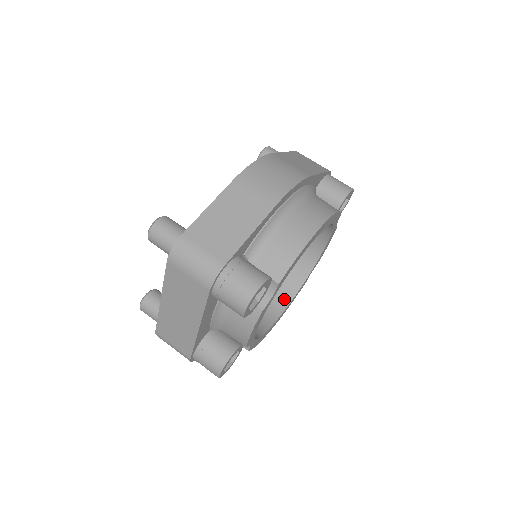
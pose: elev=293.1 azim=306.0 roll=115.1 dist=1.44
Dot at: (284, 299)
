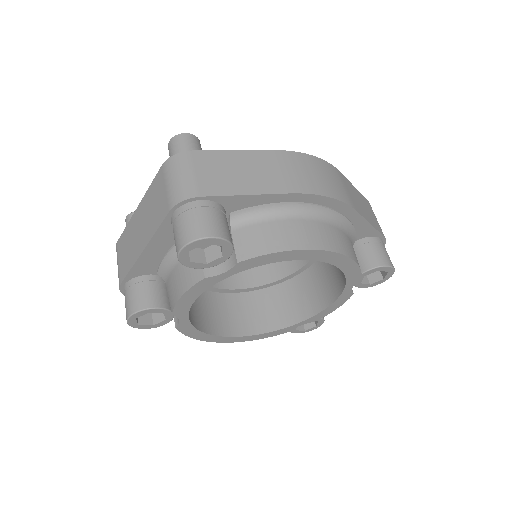
Dot at: (255, 327)
